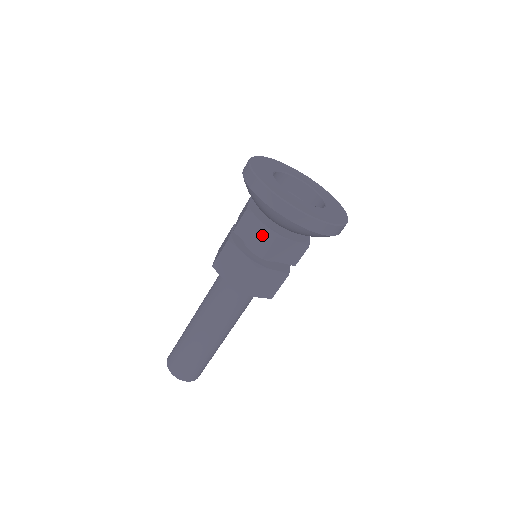
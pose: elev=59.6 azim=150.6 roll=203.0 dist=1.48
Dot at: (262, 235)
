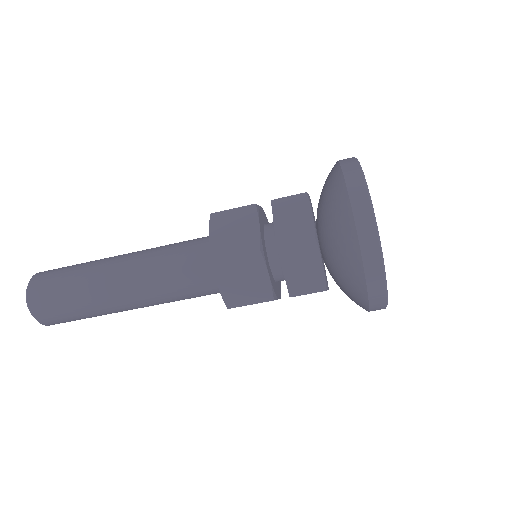
Dot at: (311, 277)
